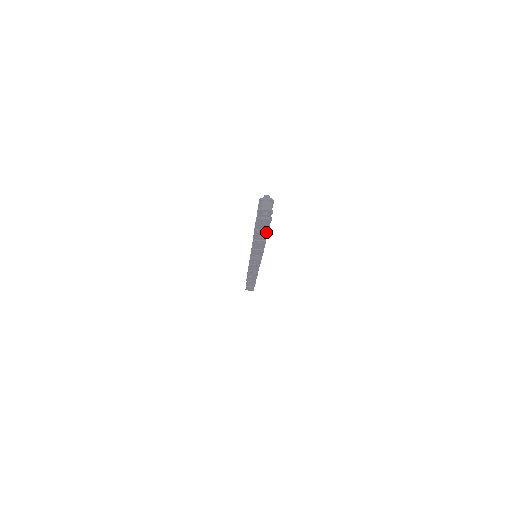
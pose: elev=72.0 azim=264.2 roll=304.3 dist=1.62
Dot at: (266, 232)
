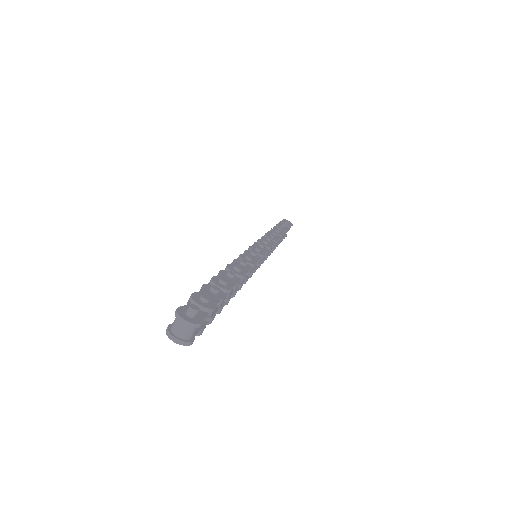
Dot at: occluded
